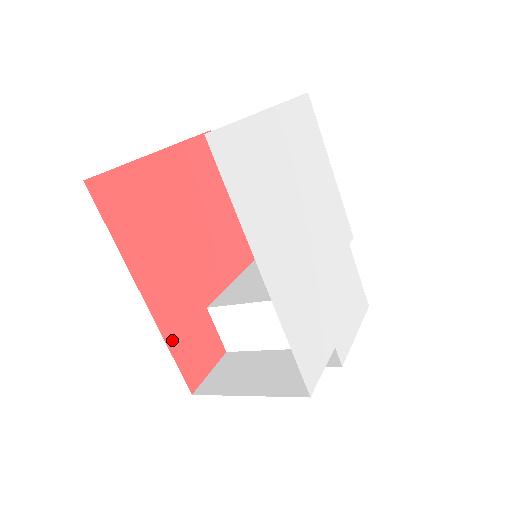
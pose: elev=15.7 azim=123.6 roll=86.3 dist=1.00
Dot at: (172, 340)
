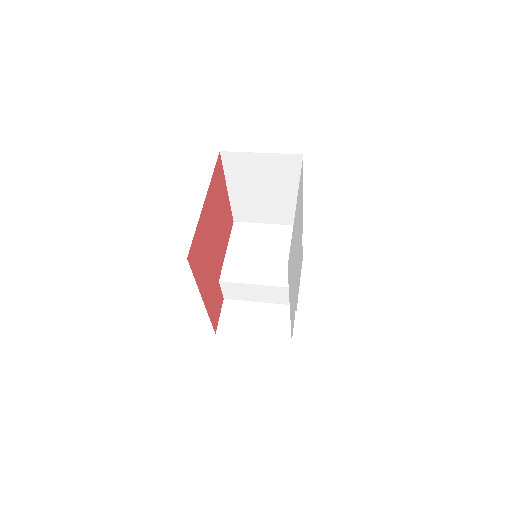
Dot at: (210, 313)
